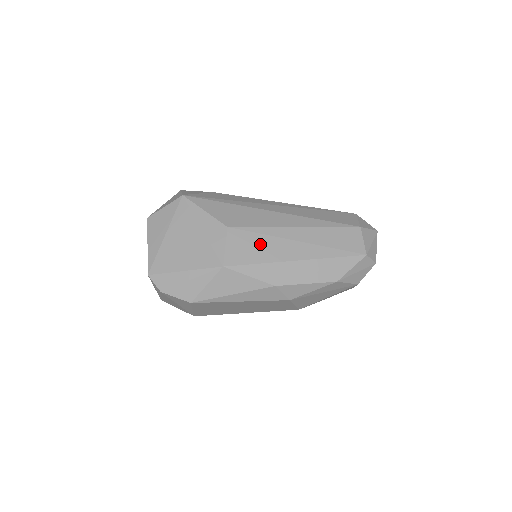
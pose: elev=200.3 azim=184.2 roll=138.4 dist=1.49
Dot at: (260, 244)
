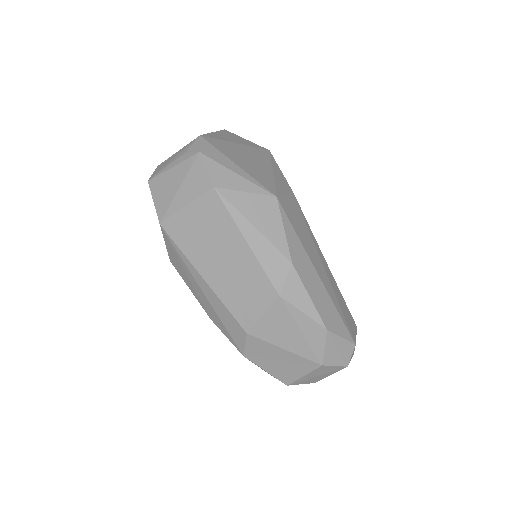
Dot at: (304, 230)
